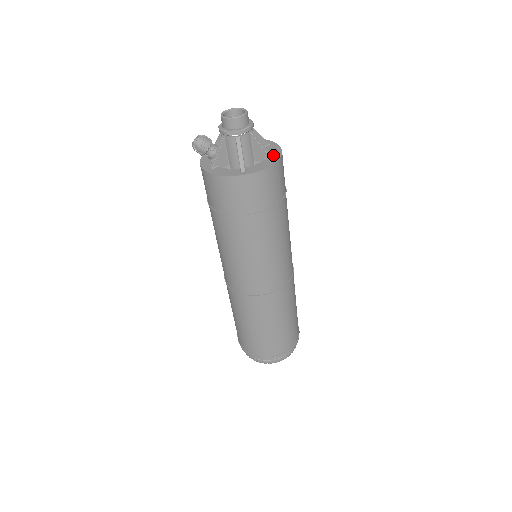
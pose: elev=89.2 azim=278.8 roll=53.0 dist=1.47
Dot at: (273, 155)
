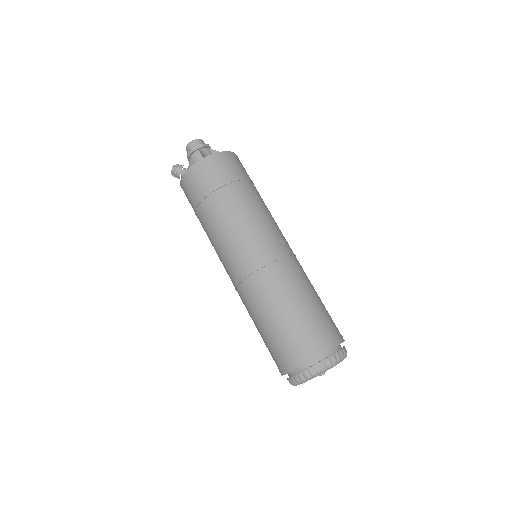
Dot at: occluded
